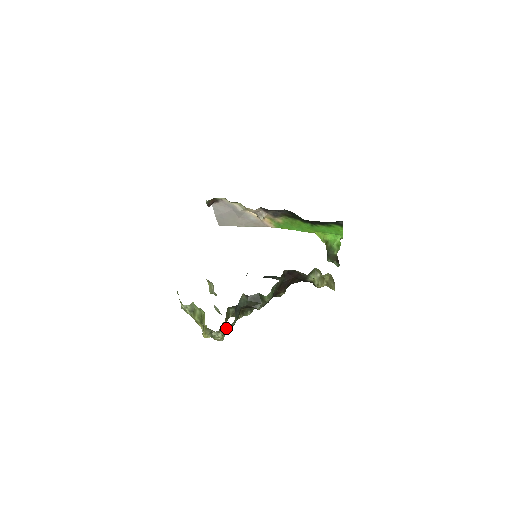
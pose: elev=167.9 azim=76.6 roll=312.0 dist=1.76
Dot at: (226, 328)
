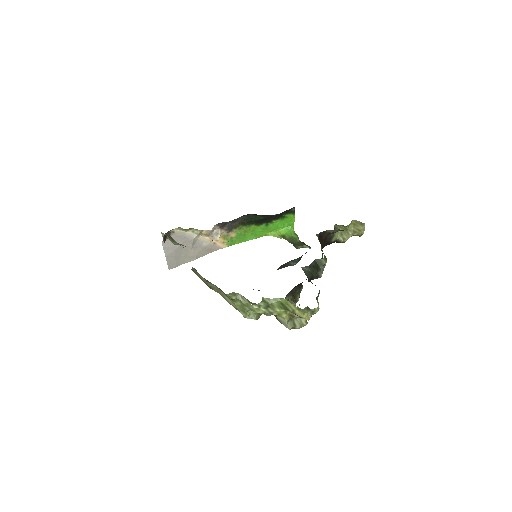
Dot at: (317, 299)
